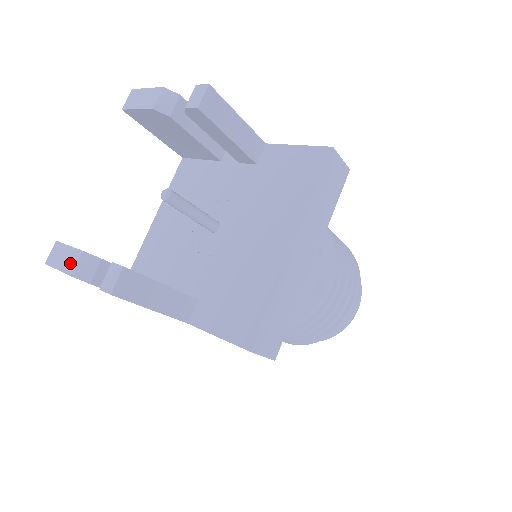
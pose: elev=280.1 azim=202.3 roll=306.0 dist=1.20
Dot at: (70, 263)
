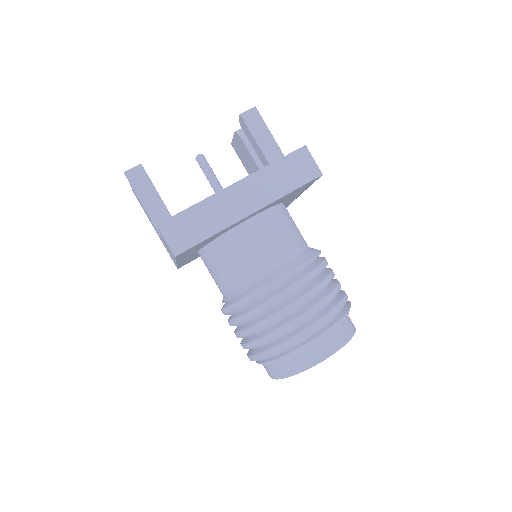
Dot at: occluded
